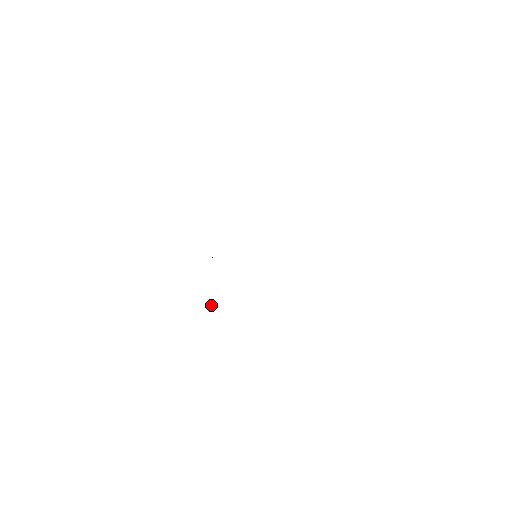
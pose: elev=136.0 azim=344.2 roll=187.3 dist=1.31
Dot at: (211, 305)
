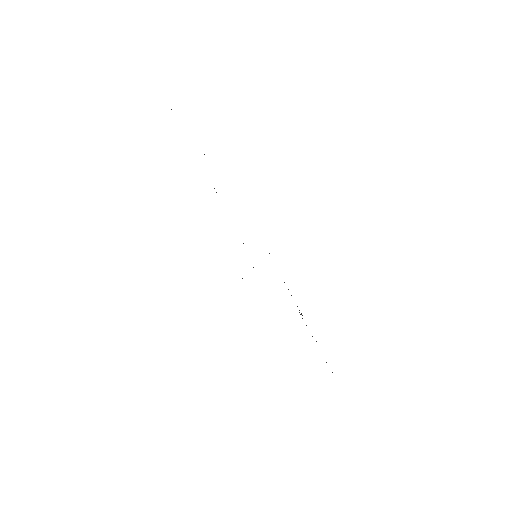
Dot at: occluded
